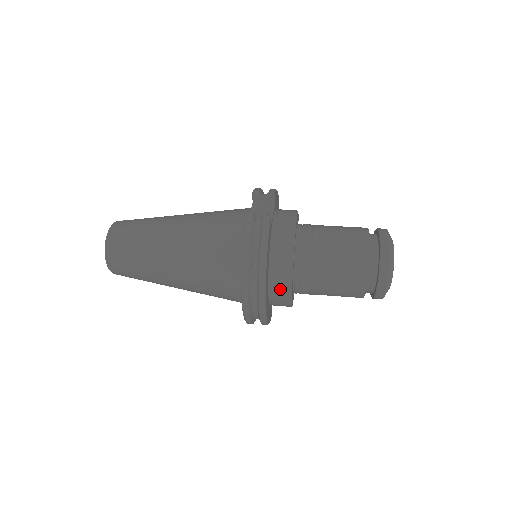
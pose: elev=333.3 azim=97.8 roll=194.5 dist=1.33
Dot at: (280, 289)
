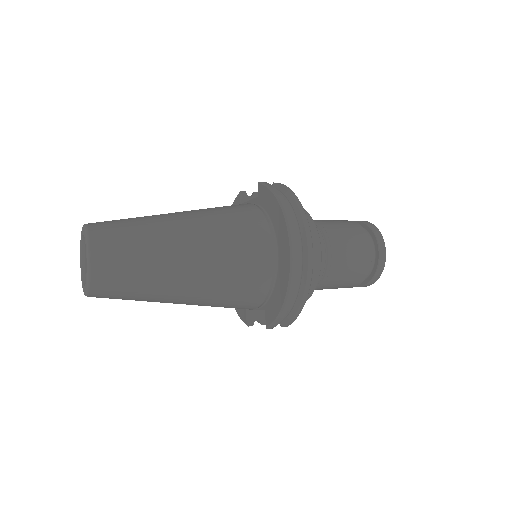
Dot at: occluded
